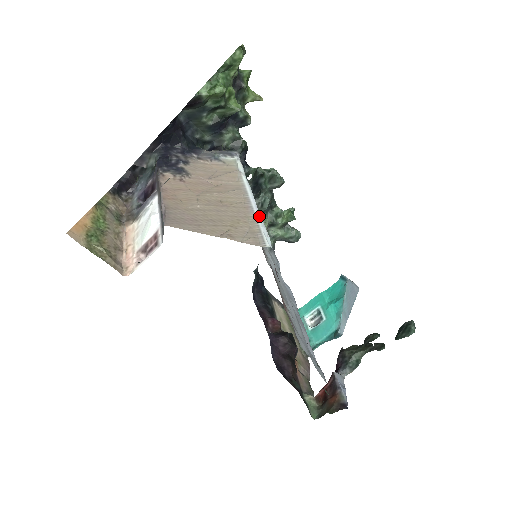
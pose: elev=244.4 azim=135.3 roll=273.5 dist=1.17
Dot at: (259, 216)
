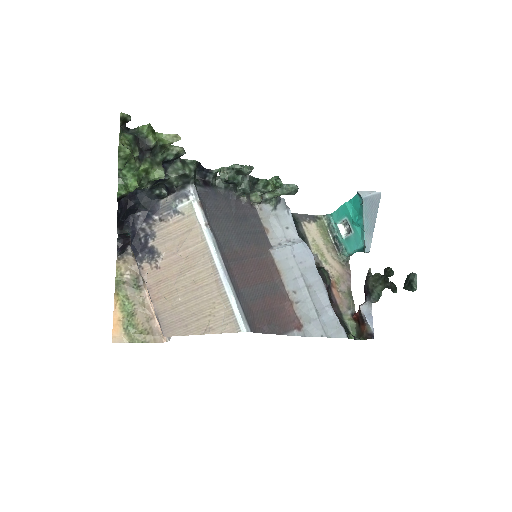
Dot at: (229, 291)
